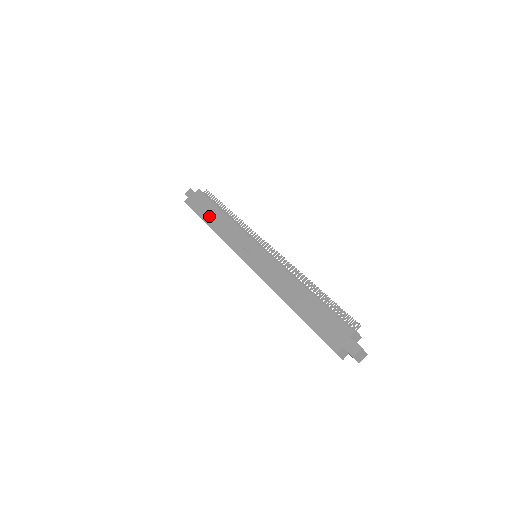
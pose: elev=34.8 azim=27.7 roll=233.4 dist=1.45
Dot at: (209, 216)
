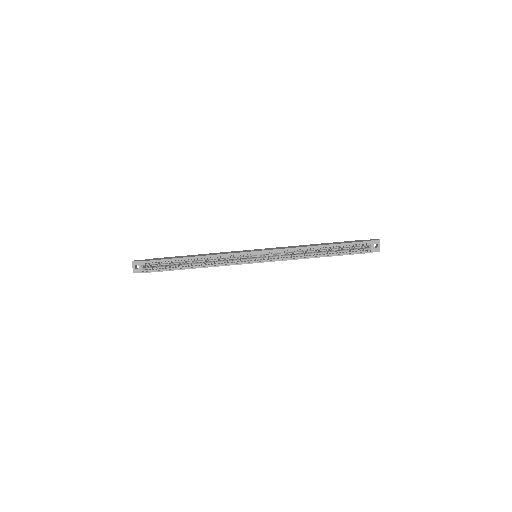
Dot at: (184, 256)
